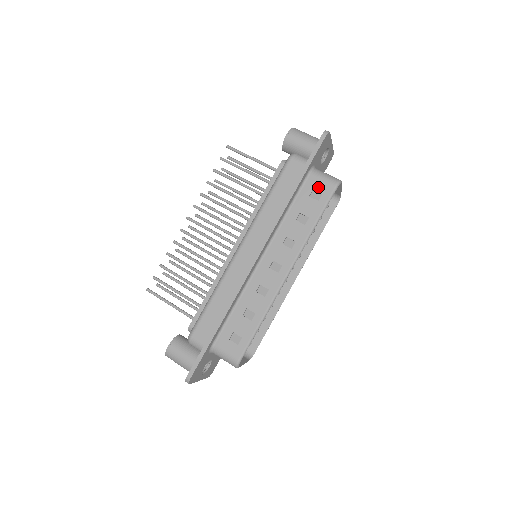
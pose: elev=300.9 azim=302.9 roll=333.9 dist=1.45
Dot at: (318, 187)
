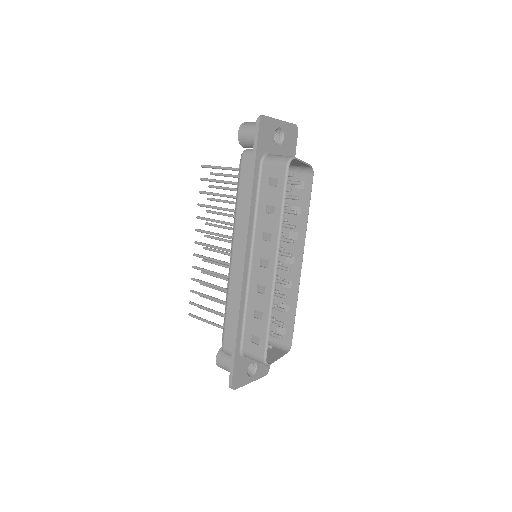
Dot at: (273, 173)
